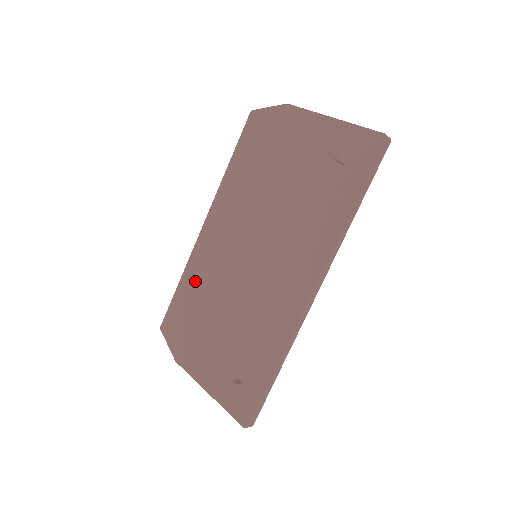
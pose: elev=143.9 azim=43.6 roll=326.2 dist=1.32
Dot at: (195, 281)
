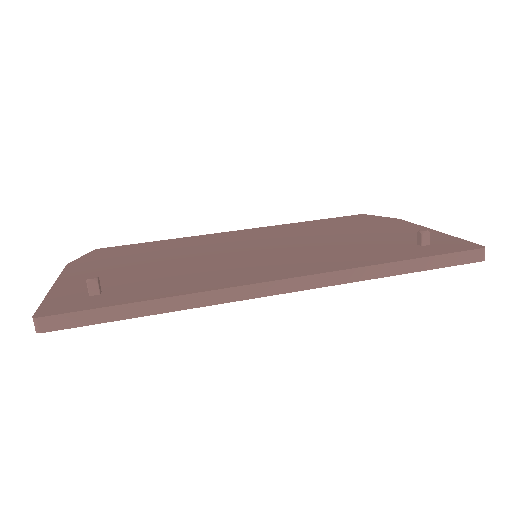
Dot at: (177, 243)
